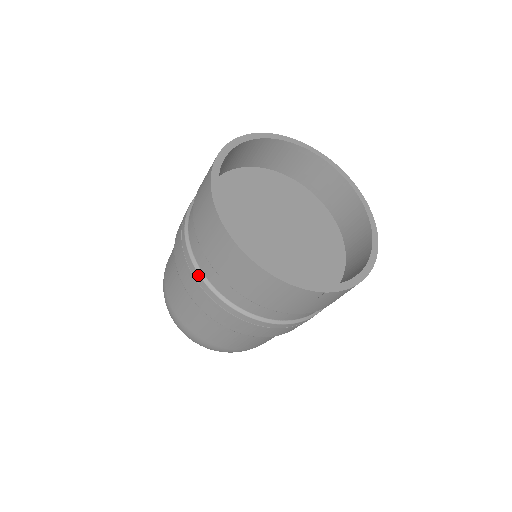
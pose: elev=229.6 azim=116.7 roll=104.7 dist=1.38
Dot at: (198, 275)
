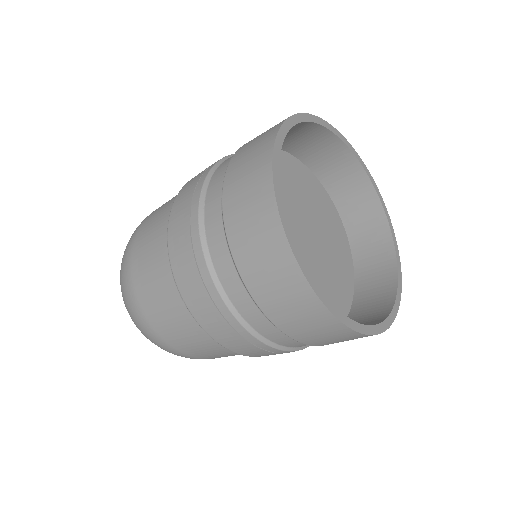
Dot at: (235, 319)
